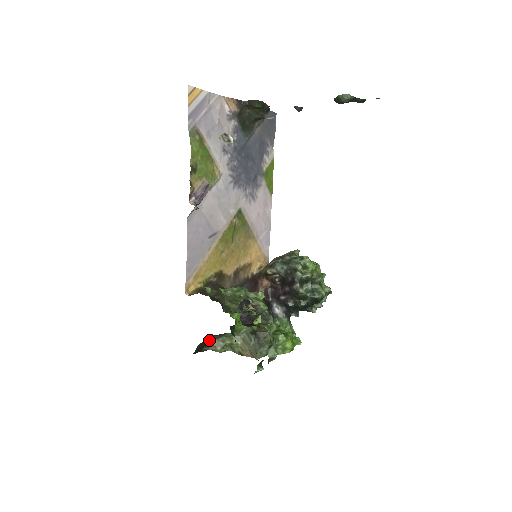
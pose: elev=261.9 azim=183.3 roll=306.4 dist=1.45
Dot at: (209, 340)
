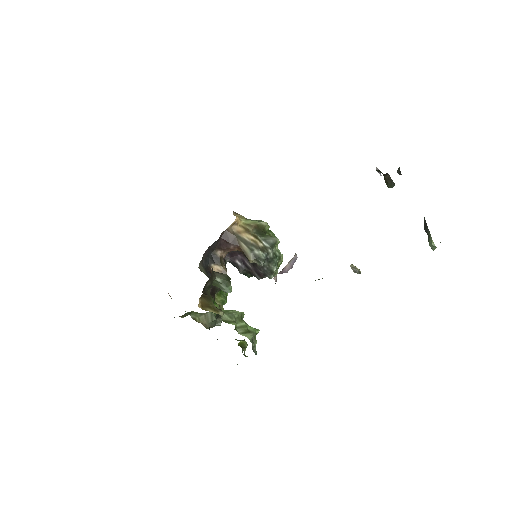
Dot at: occluded
